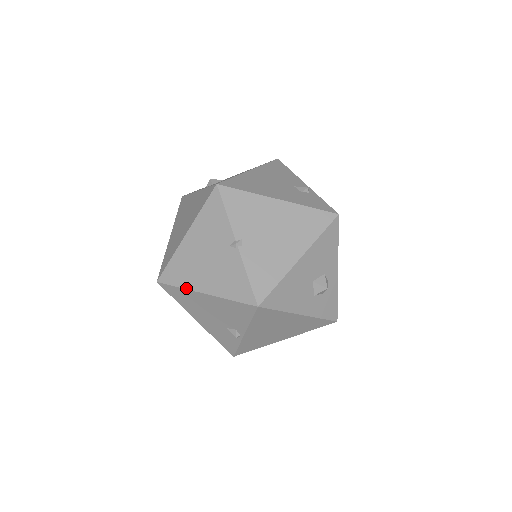
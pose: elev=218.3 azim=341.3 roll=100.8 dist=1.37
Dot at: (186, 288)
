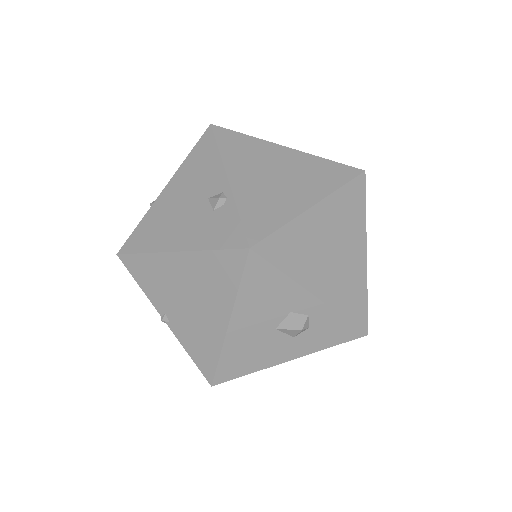
Dot at: occluded
